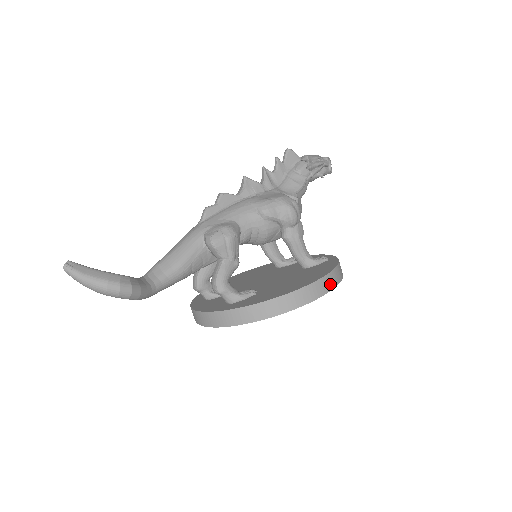
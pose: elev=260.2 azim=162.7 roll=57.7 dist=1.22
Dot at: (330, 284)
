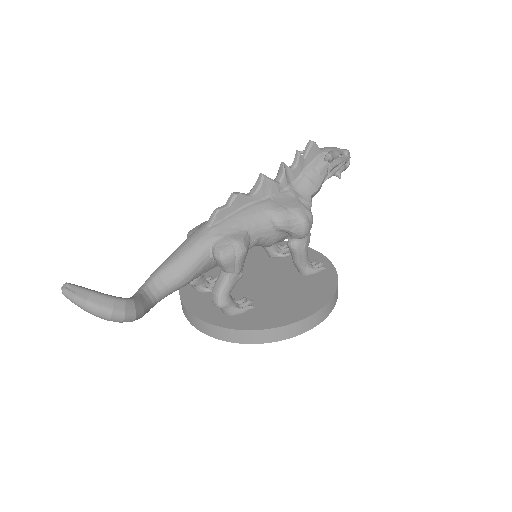
Dot at: (329, 310)
